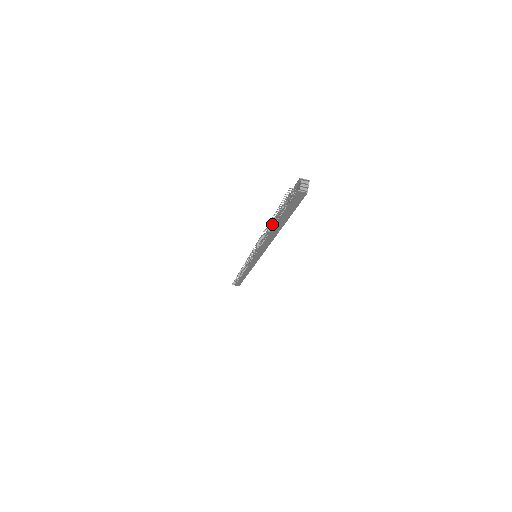
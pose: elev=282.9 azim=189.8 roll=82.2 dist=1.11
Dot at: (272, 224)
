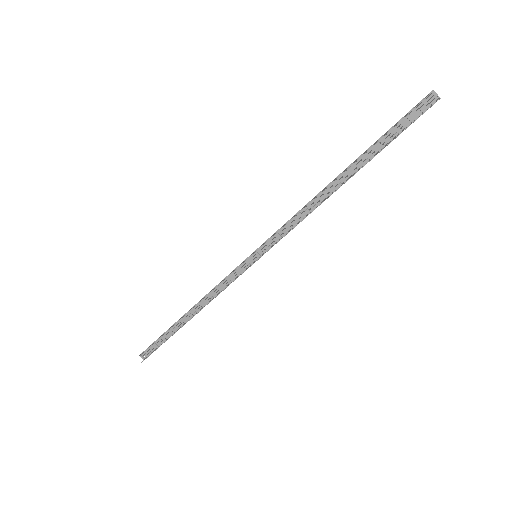
Dot at: (360, 168)
